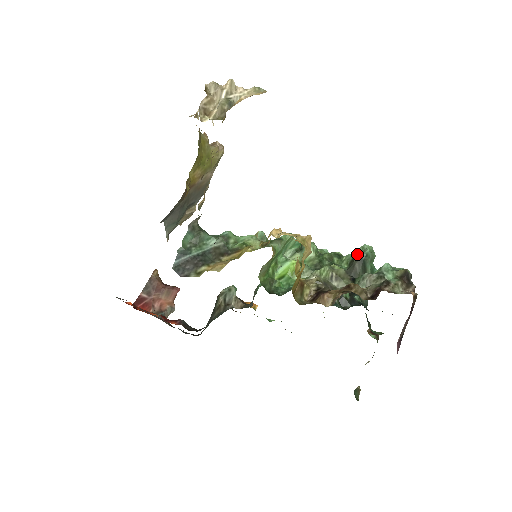
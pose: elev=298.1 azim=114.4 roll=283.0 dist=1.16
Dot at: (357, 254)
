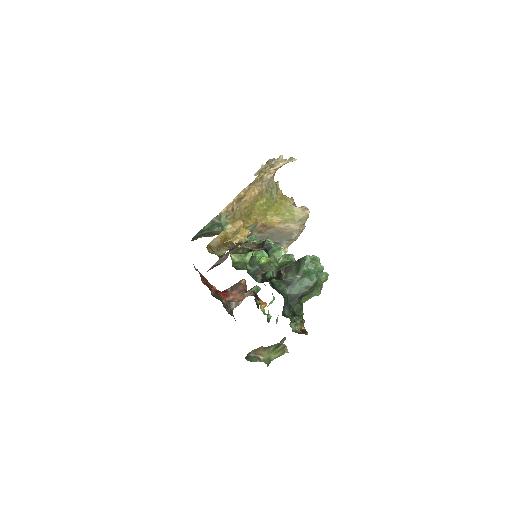
Dot at: occluded
